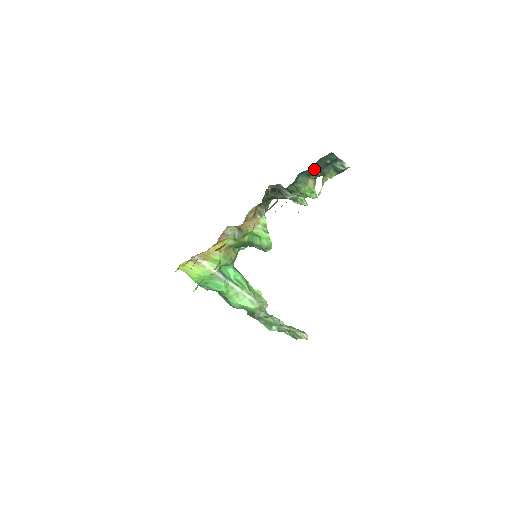
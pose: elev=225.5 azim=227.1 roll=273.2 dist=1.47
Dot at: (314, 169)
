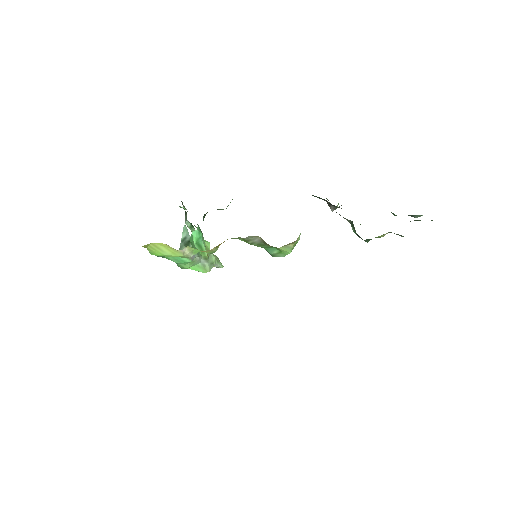
Dot at: occluded
